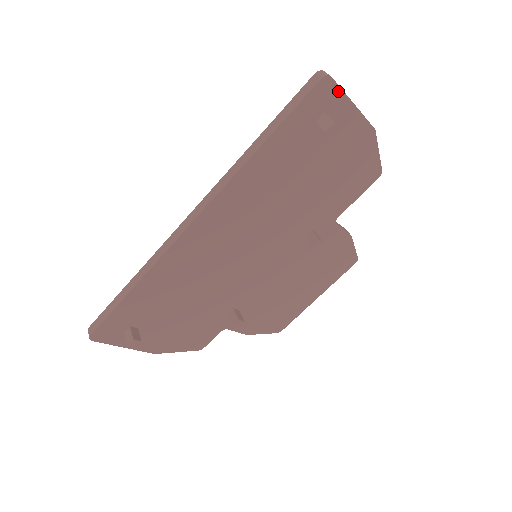
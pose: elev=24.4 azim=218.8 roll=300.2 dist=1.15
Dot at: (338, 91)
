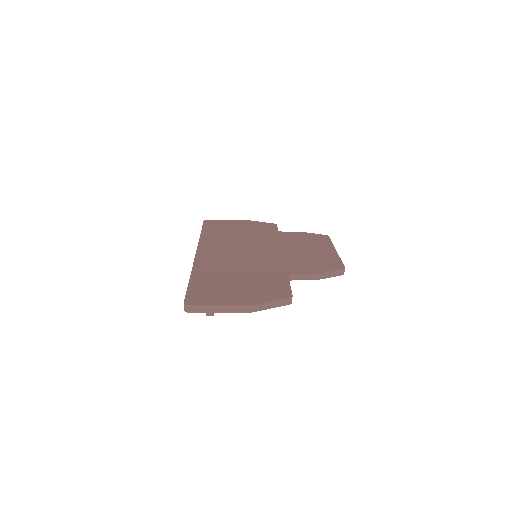
Dot at: (201, 311)
